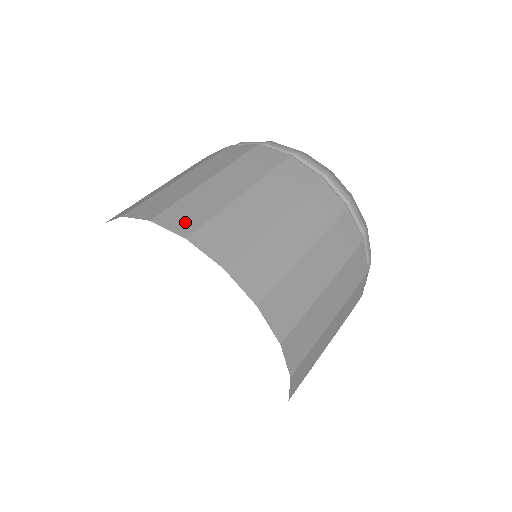
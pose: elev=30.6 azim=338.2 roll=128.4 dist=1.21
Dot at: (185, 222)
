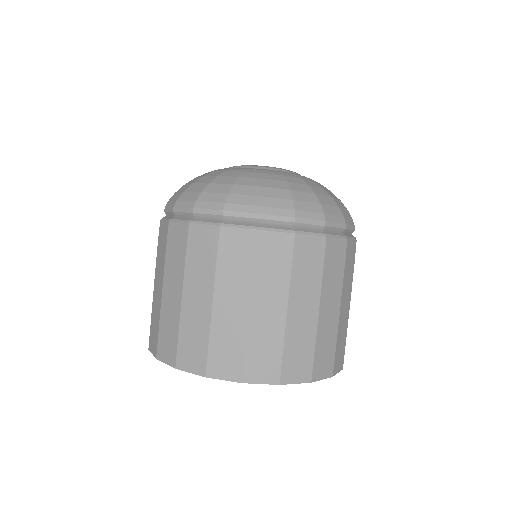
Dot at: (327, 366)
